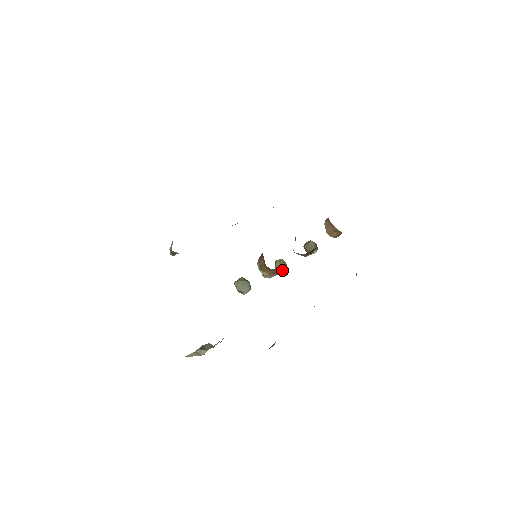
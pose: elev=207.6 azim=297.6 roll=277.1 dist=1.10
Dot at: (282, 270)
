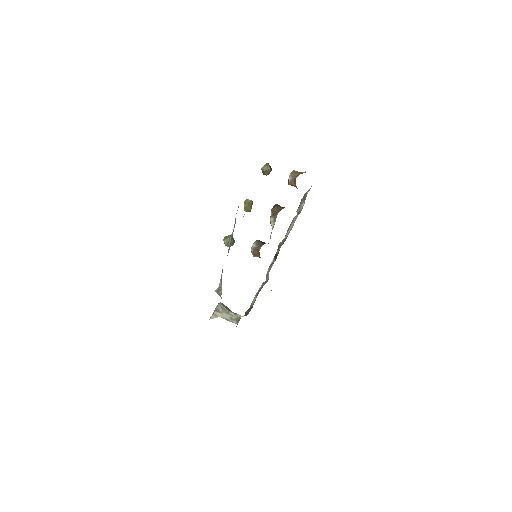
Dot at: (250, 210)
